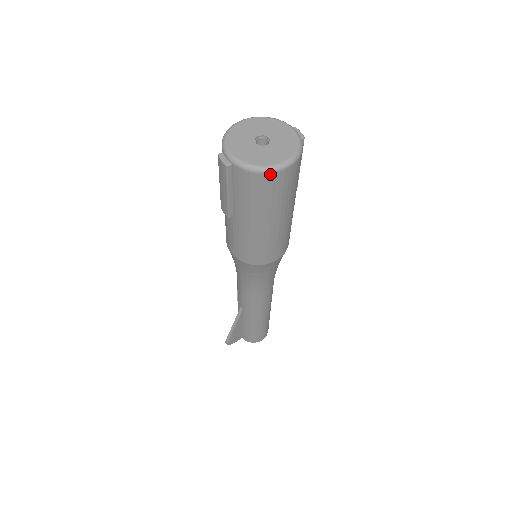
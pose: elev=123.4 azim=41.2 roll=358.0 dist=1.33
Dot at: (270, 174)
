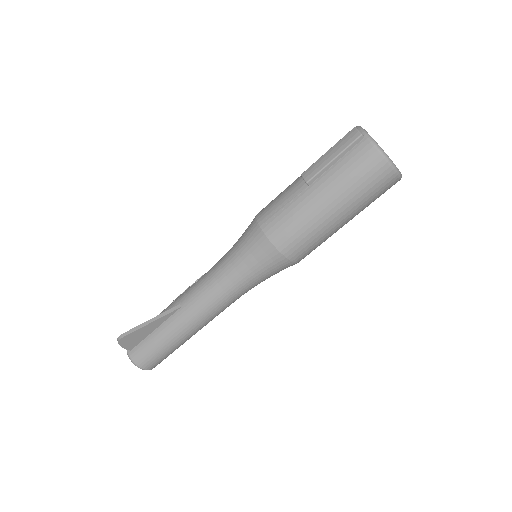
Dot at: (387, 164)
